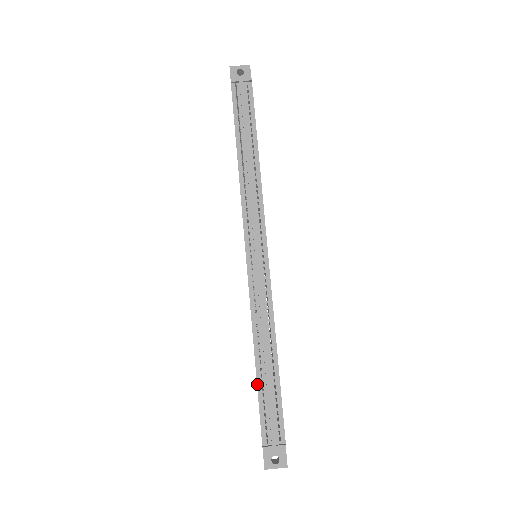
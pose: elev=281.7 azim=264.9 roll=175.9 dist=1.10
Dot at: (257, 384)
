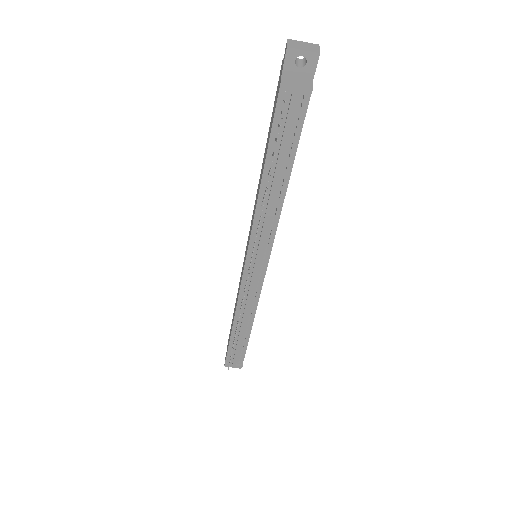
Dot at: (230, 337)
